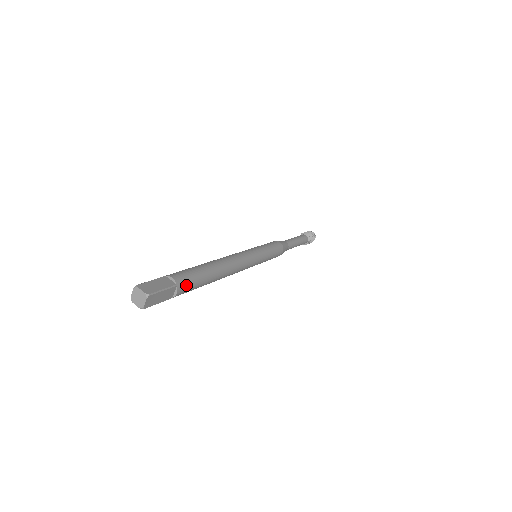
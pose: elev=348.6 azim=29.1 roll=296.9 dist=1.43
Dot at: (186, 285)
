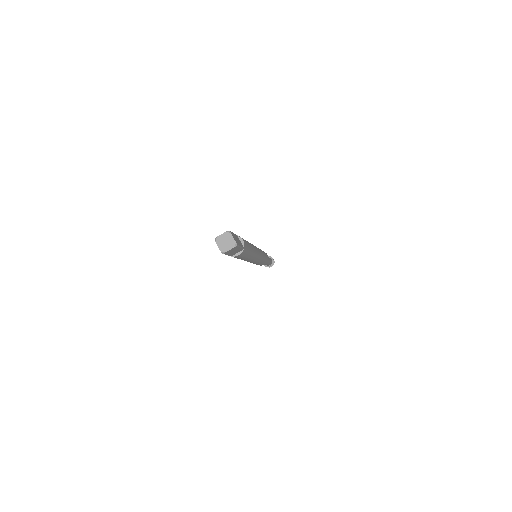
Dot at: (244, 252)
